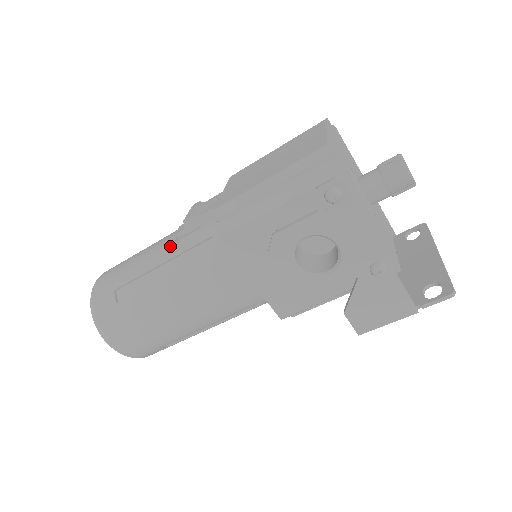
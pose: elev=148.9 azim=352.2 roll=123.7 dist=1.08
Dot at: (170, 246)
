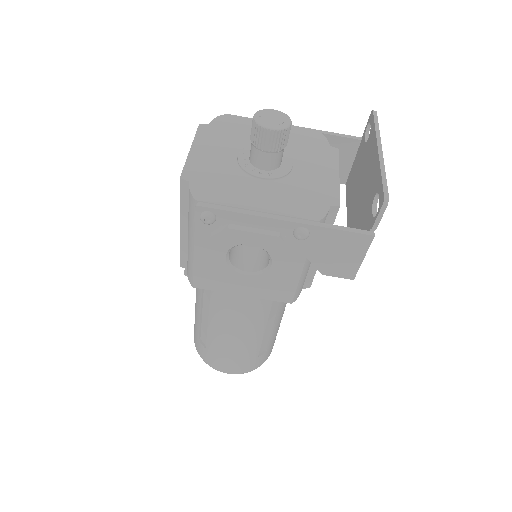
Dot at: (196, 294)
